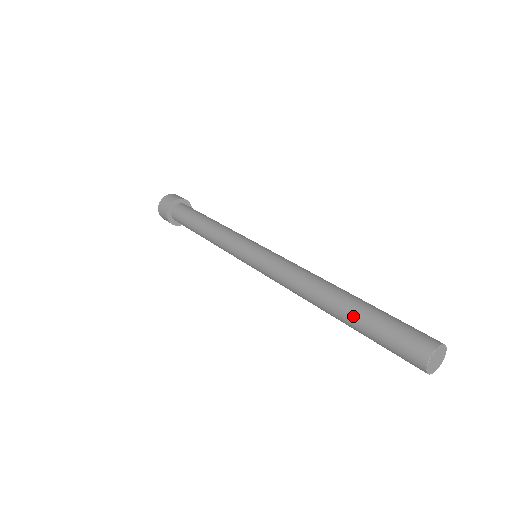
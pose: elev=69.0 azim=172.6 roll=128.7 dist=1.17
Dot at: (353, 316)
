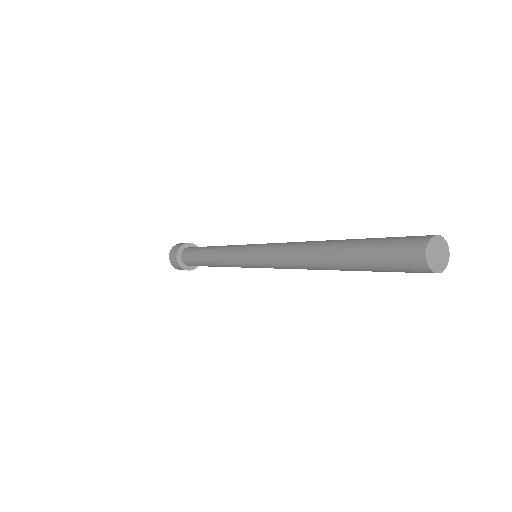
Dot at: (348, 264)
